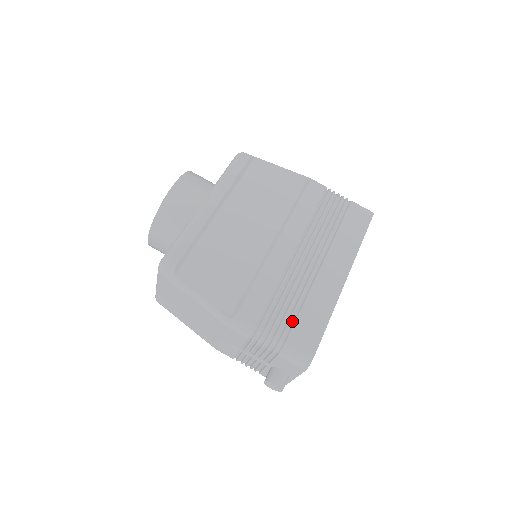
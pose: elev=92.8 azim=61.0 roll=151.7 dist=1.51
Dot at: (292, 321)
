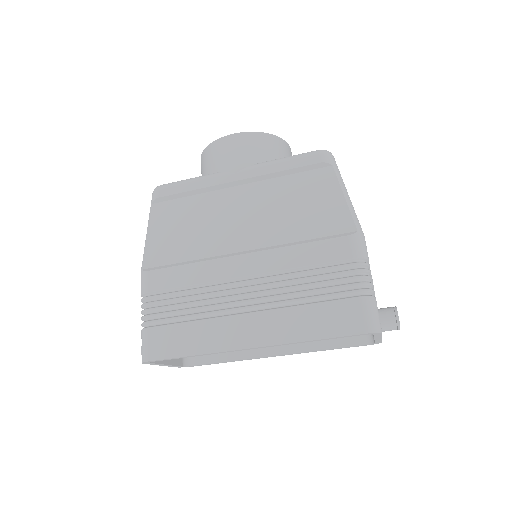
Dot at: (171, 321)
